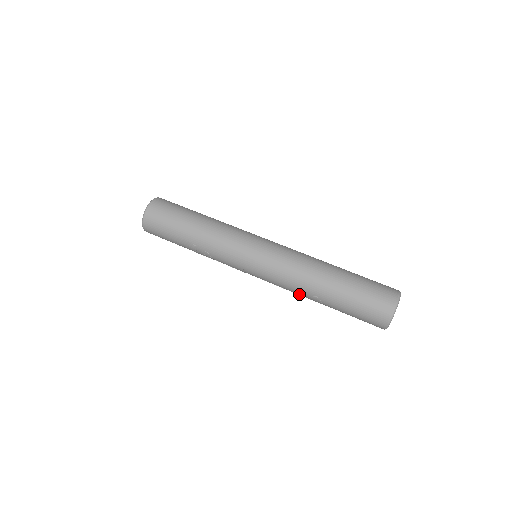
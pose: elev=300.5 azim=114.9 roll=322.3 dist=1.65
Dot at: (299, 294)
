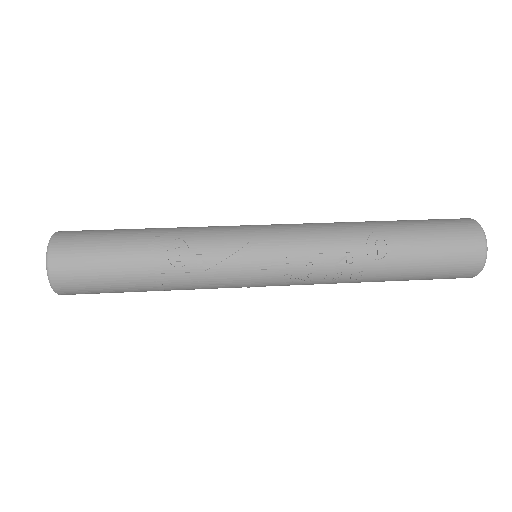
Dot at: (349, 248)
